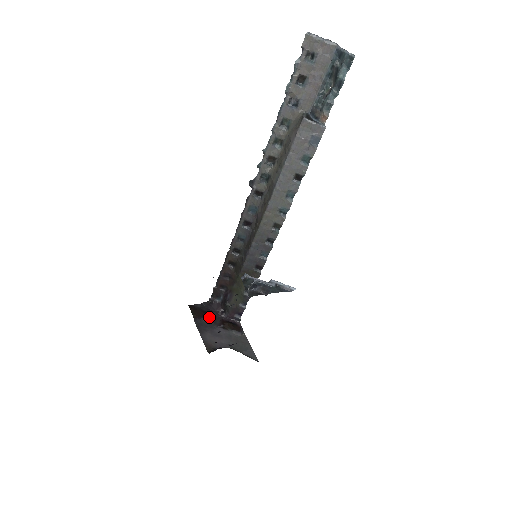
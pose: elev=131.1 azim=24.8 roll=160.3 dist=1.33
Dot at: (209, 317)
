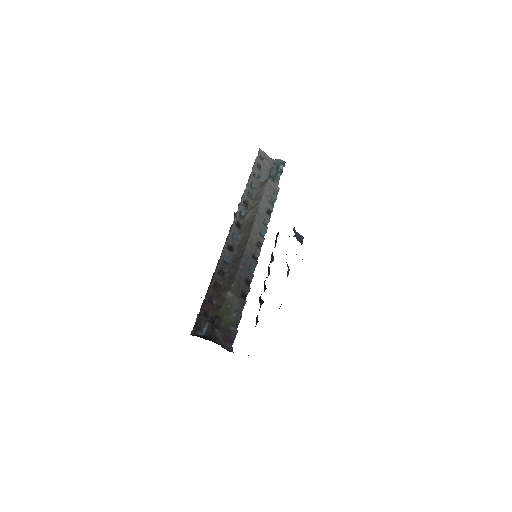
Dot at: occluded
